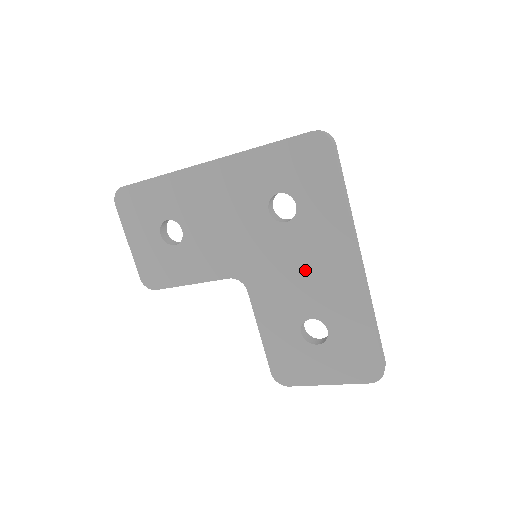
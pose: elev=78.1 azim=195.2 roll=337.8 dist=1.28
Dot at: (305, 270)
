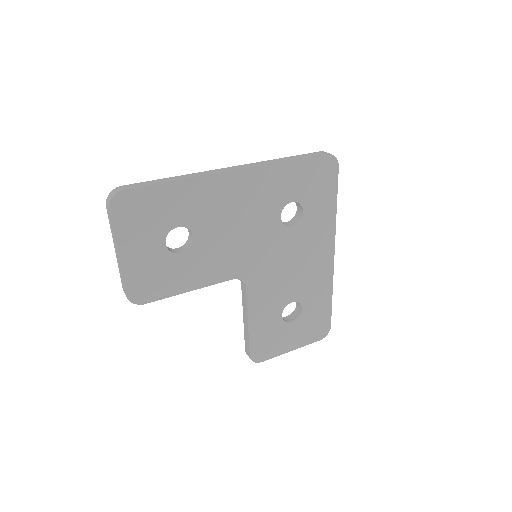
Dot at: (297, 264)
